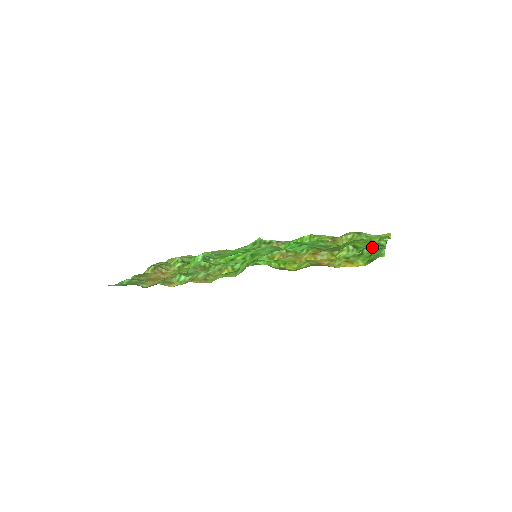
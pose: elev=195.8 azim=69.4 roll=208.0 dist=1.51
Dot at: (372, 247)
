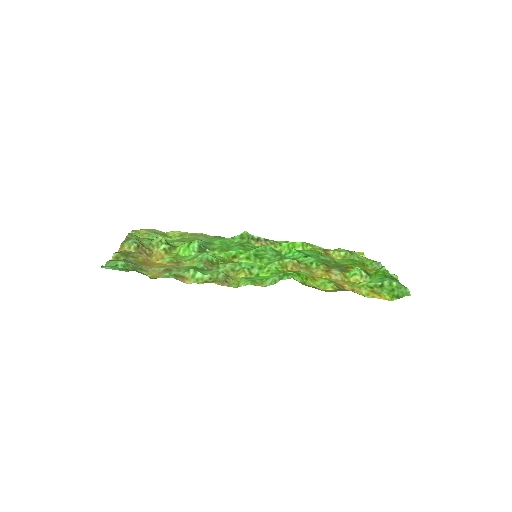
Dot at: (392, 281)
